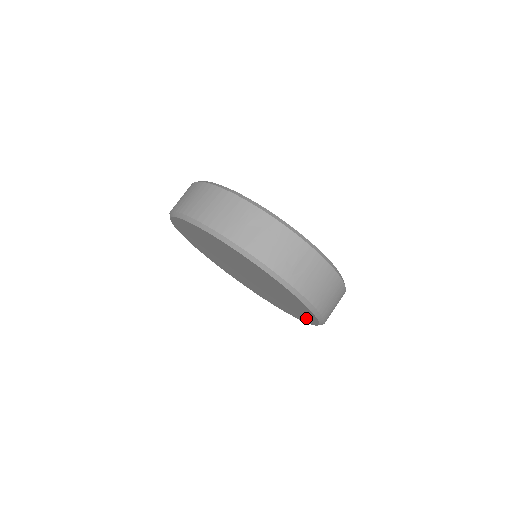
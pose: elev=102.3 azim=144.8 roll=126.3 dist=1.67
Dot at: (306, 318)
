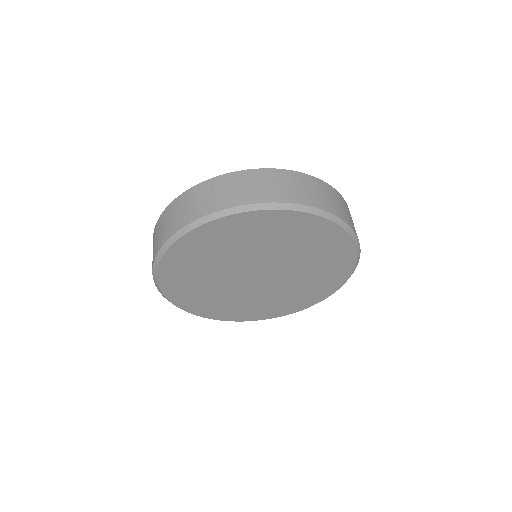
Dot at: (343, 255)
